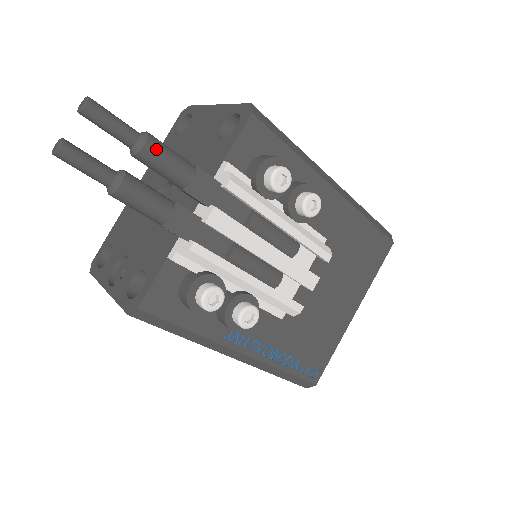
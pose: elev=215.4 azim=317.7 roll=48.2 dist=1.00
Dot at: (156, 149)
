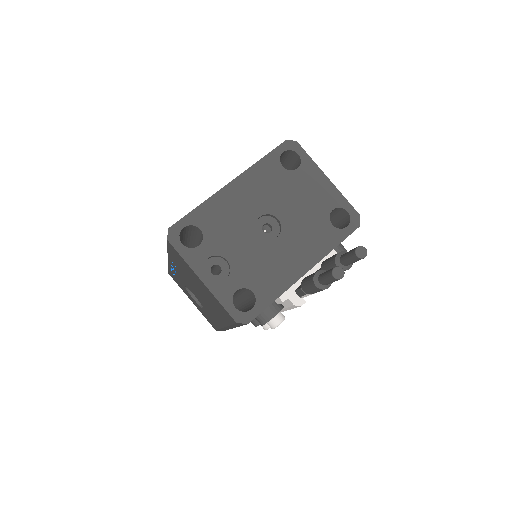
Dot at: occluded
